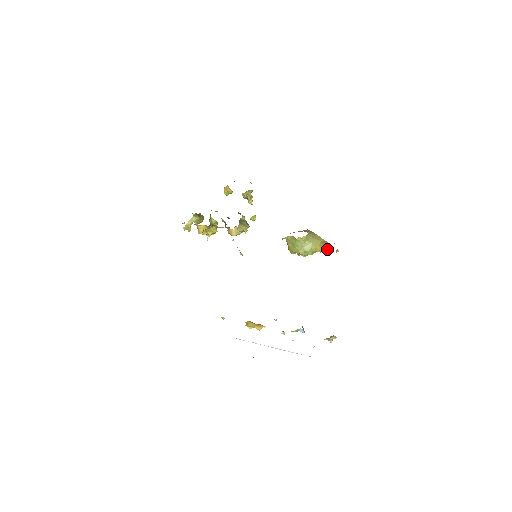
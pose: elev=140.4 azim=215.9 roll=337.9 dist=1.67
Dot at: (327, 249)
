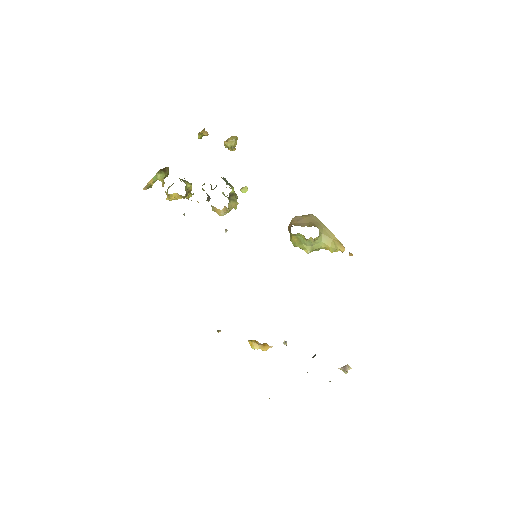
Dot at: (339, 250)
